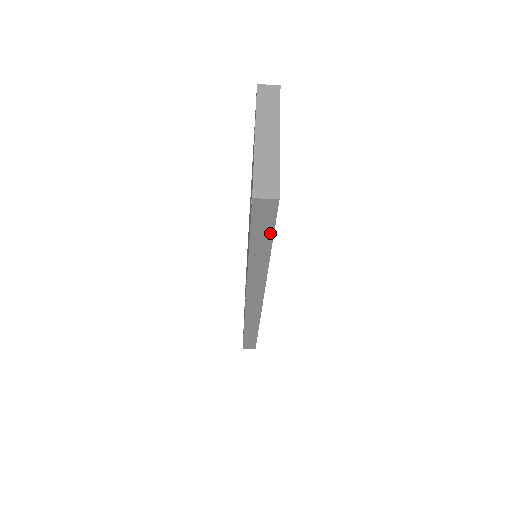
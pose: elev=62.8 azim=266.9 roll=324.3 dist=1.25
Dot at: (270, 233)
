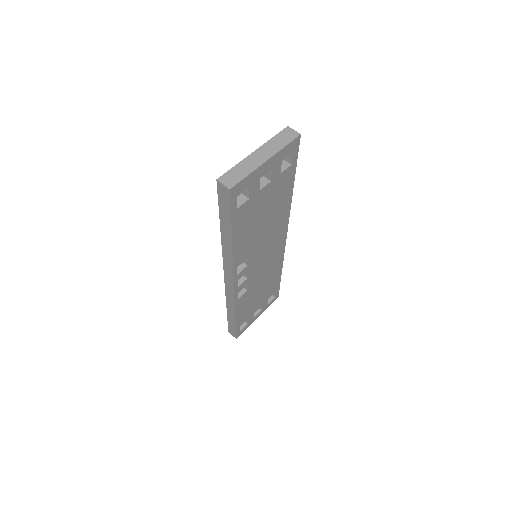
Dot at: (229, 217)
